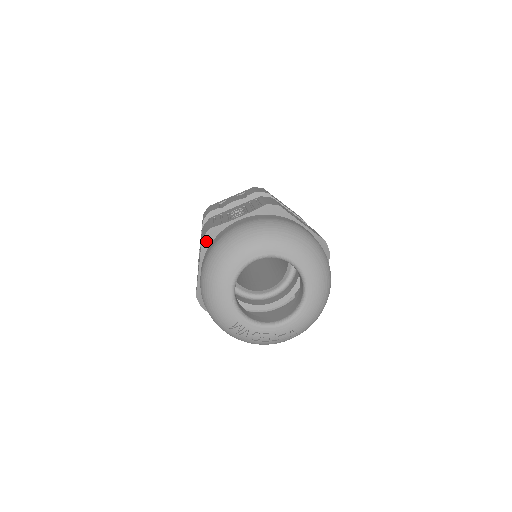
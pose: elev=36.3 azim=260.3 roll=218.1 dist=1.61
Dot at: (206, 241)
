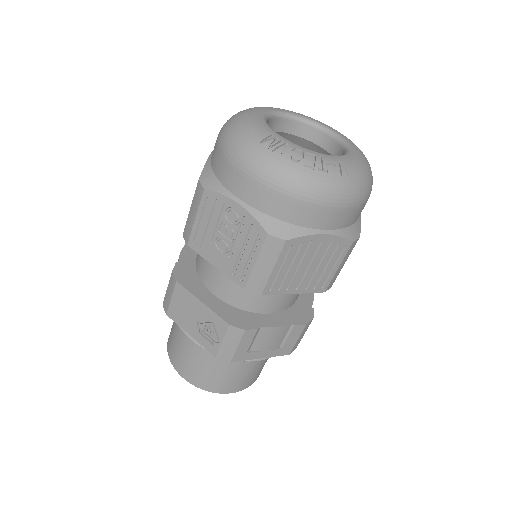
Dot at: occluded
